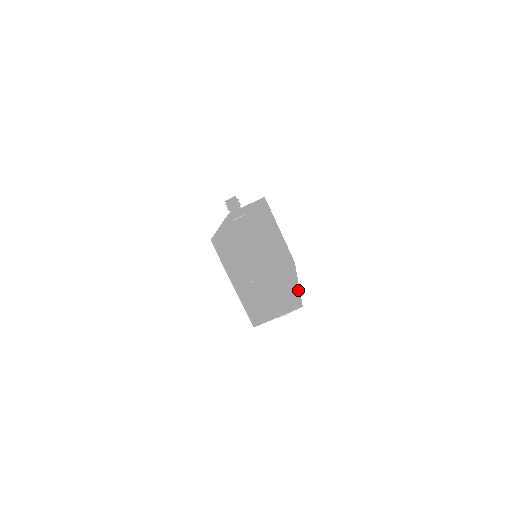
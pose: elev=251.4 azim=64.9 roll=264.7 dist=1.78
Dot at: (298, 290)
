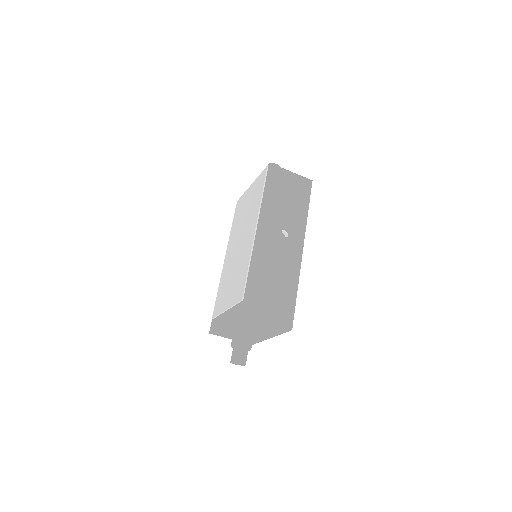
Dot at: occluded
